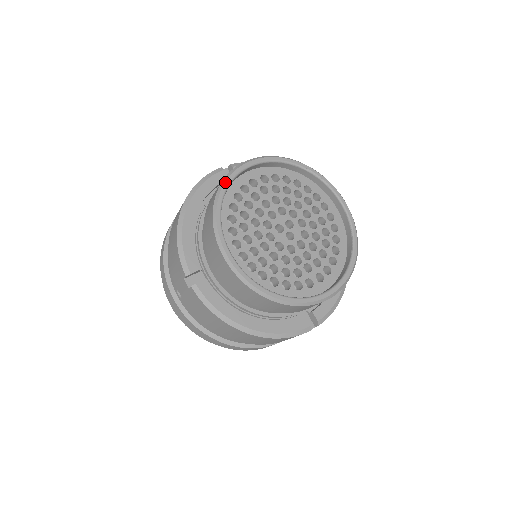
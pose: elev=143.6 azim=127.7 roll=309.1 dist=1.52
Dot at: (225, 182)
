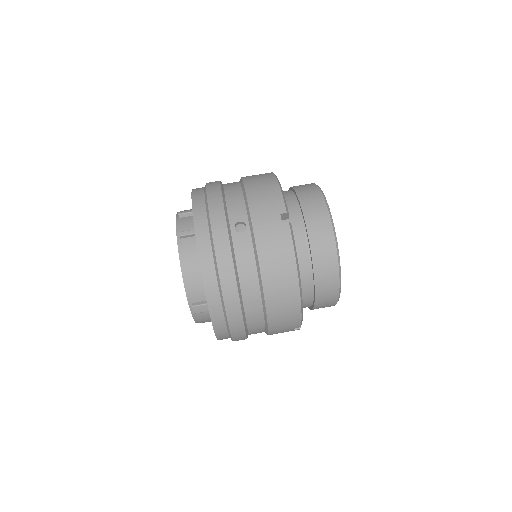
Dot at: occluded
